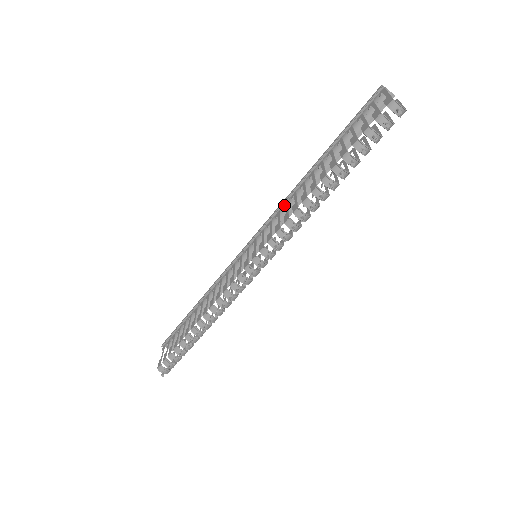
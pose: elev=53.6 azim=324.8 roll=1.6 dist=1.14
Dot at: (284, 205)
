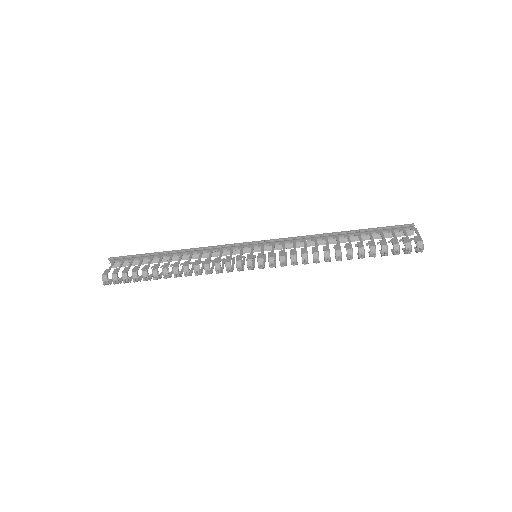
Dot at: (302, 240)
